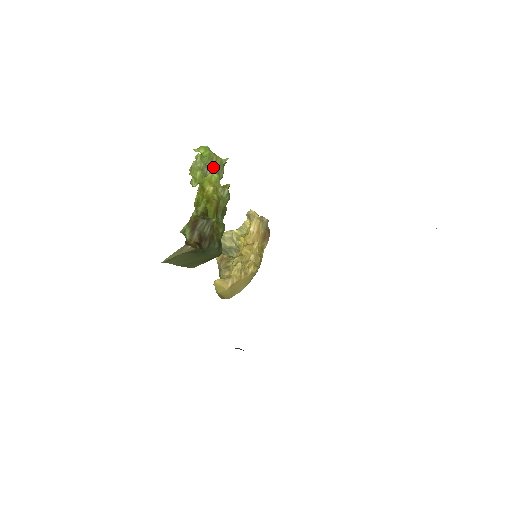
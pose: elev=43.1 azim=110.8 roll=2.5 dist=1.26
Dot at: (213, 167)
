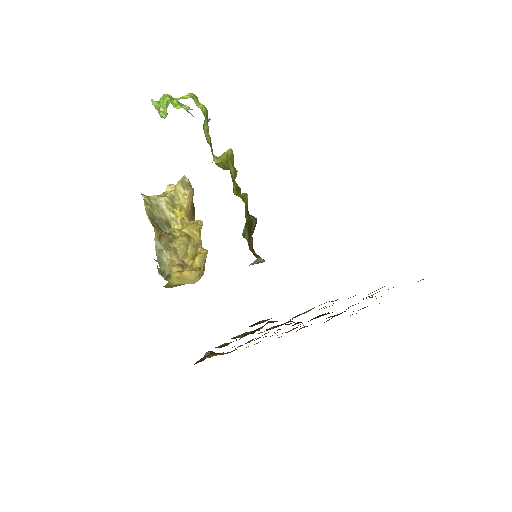
Dot at: occluded
